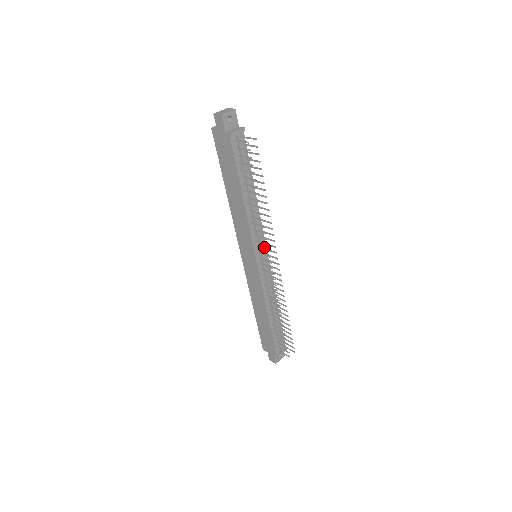
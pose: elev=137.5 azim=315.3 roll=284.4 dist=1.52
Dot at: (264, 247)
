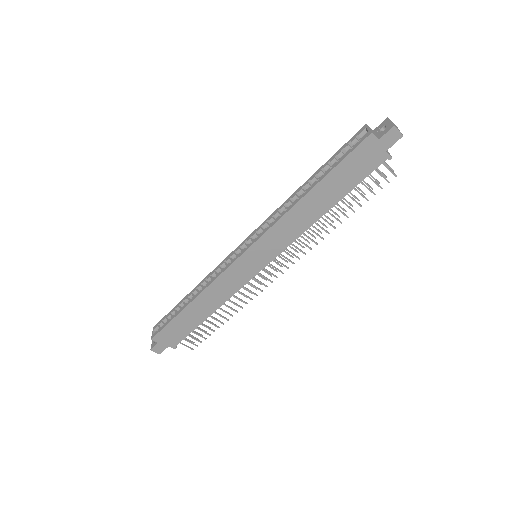
Dot at: occluded
